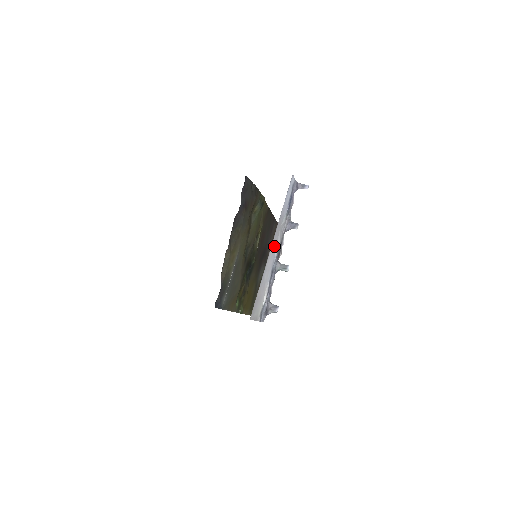
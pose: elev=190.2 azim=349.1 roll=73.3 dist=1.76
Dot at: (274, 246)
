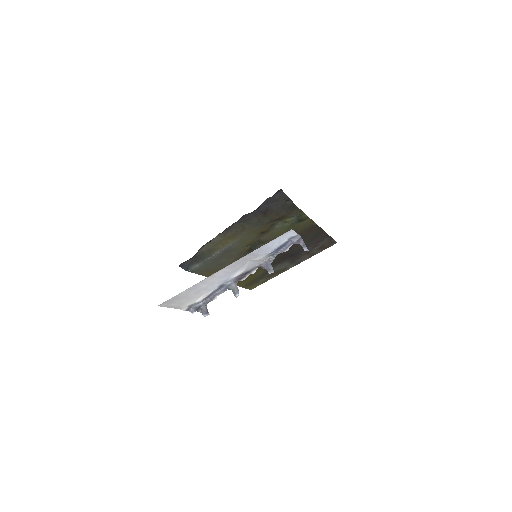
Dot at: (230, 270)
